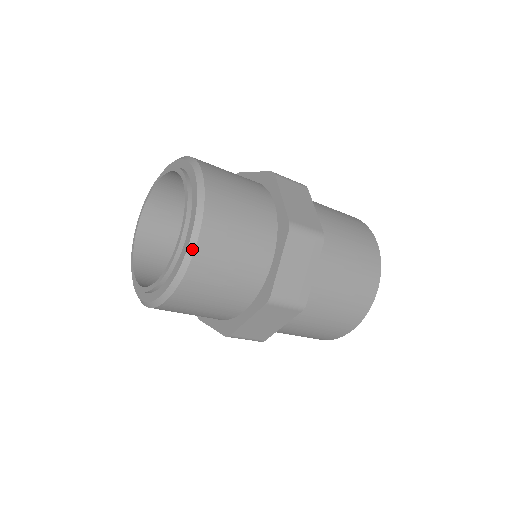
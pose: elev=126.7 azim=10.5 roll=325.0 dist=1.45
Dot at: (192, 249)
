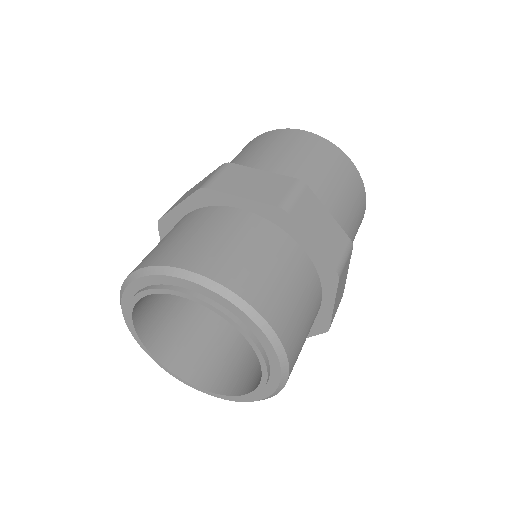
Dot at: (285, 381)
